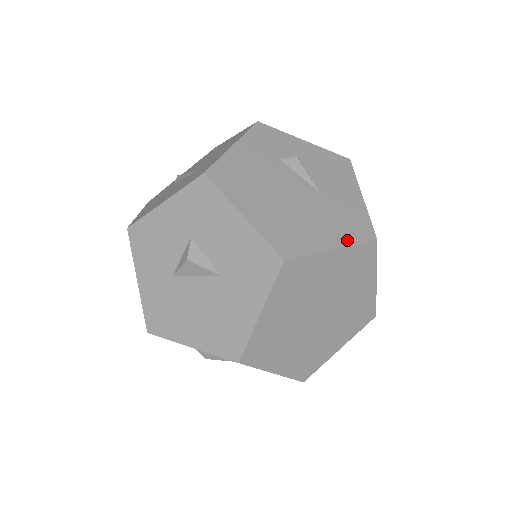
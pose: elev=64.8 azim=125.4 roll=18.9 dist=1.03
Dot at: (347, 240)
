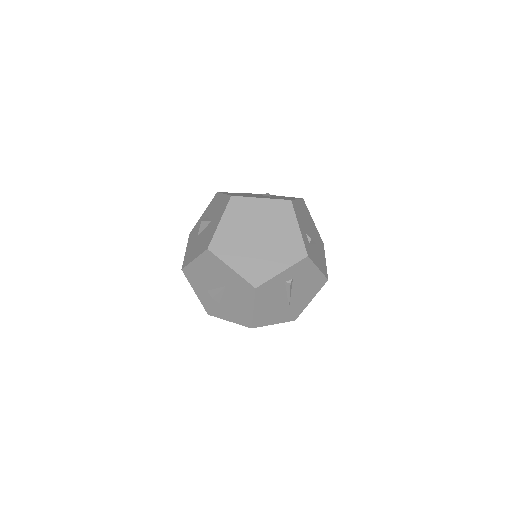
Dot at: (272, 198)
